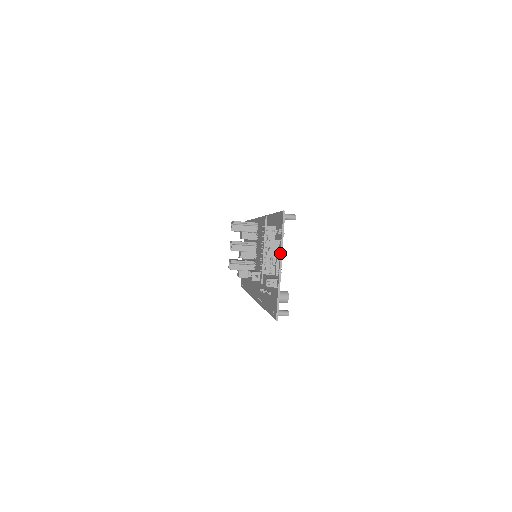
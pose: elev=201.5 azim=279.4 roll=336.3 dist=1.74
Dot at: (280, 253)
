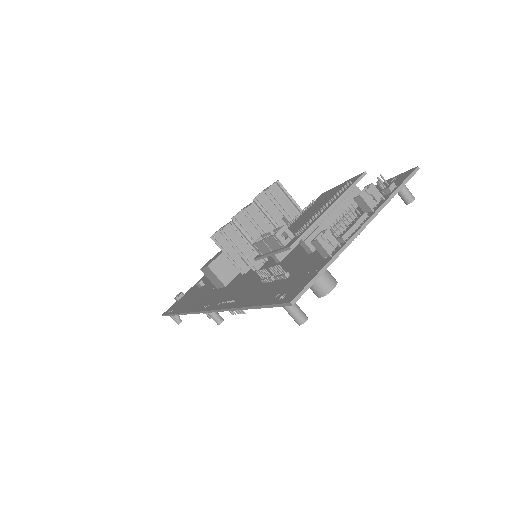
Dot at: (373, 212)
